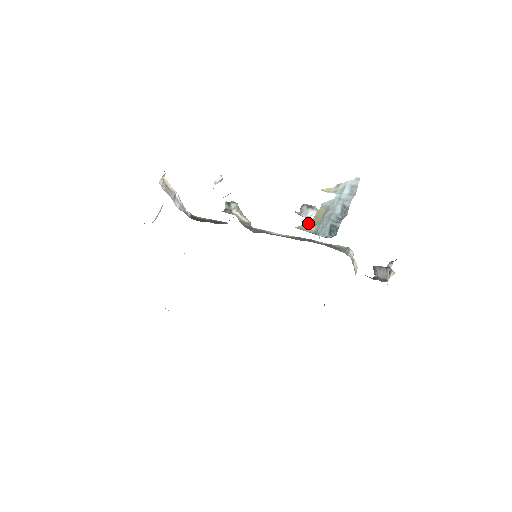
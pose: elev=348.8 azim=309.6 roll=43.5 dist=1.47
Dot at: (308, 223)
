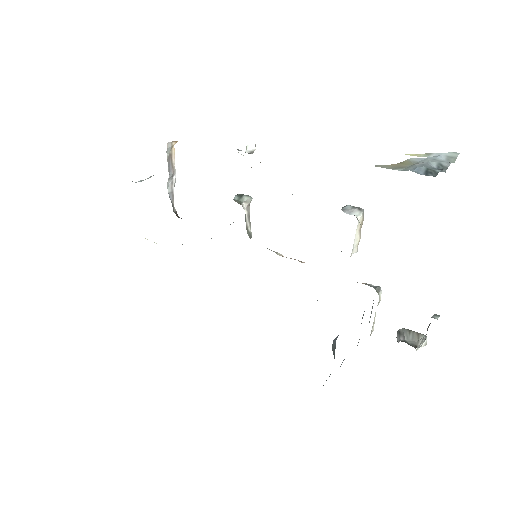
Dot at: (391, 164)
